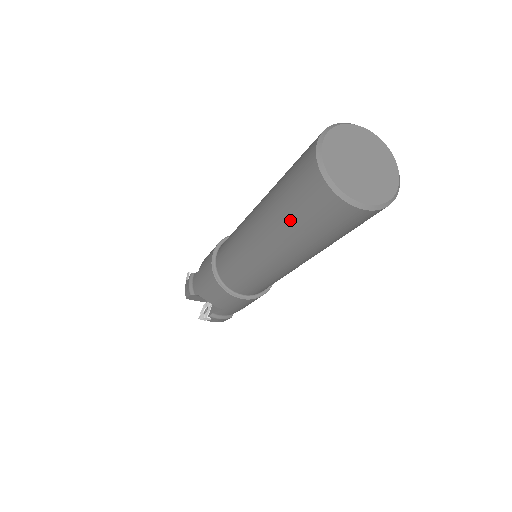
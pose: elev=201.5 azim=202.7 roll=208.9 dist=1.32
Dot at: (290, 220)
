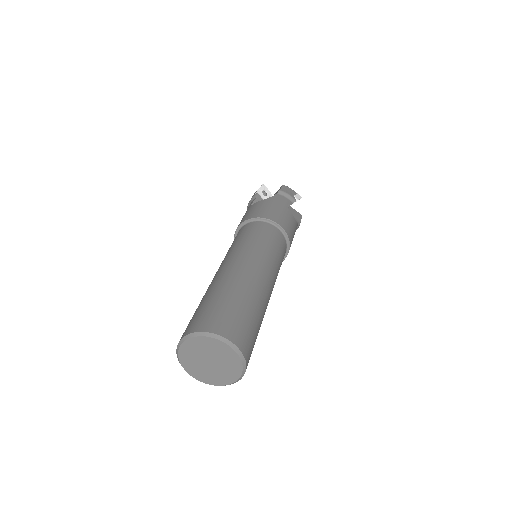
Dot at: occluded
